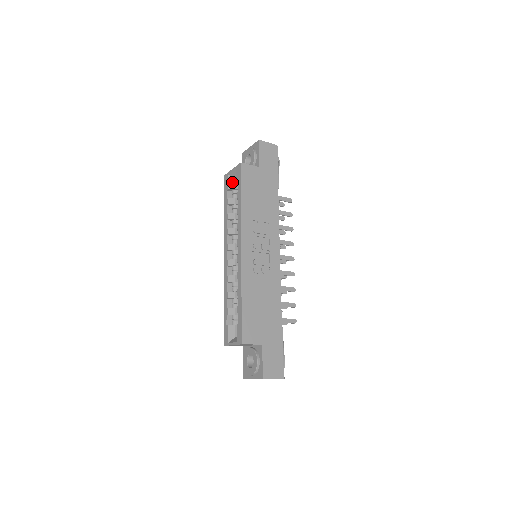
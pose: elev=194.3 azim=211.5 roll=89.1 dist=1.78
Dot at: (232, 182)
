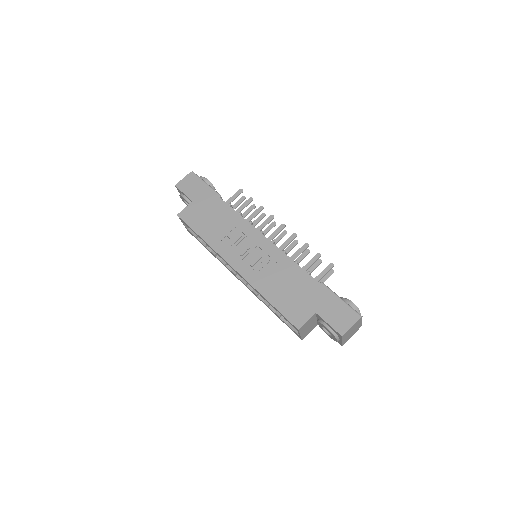
Dot at: occluded
